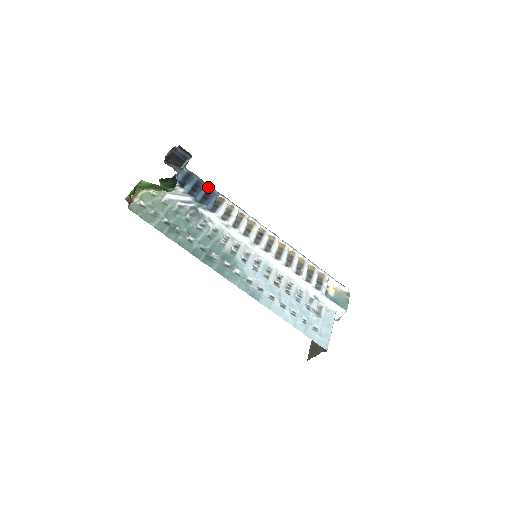
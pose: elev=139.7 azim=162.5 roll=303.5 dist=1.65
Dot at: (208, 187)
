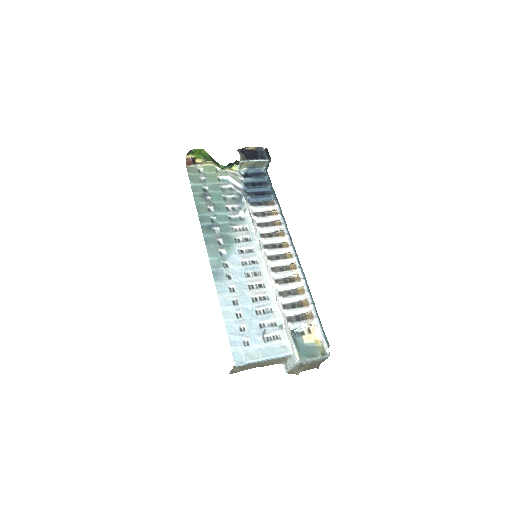
Dot at: (270, 190)
